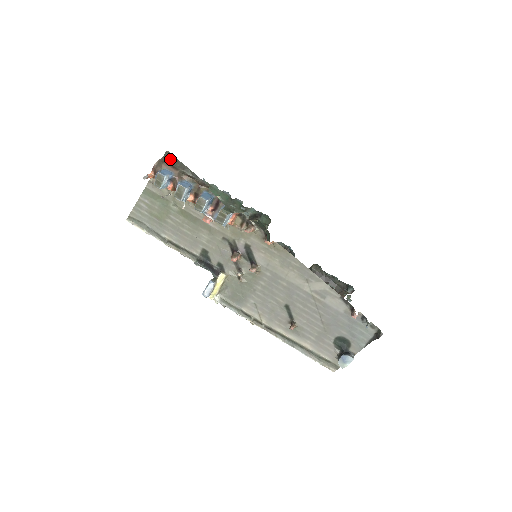
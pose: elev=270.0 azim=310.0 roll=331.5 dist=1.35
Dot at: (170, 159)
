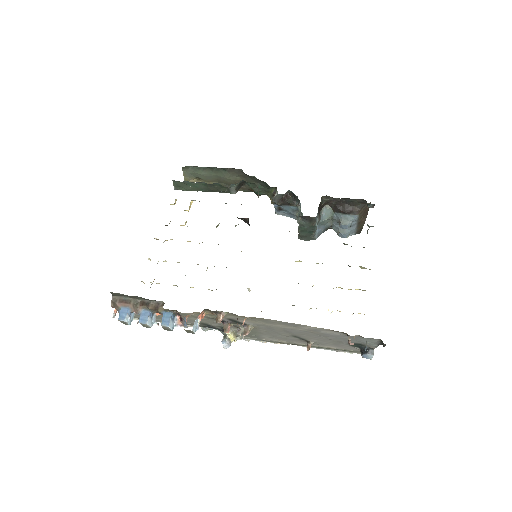
Dot at: (119, 295)
